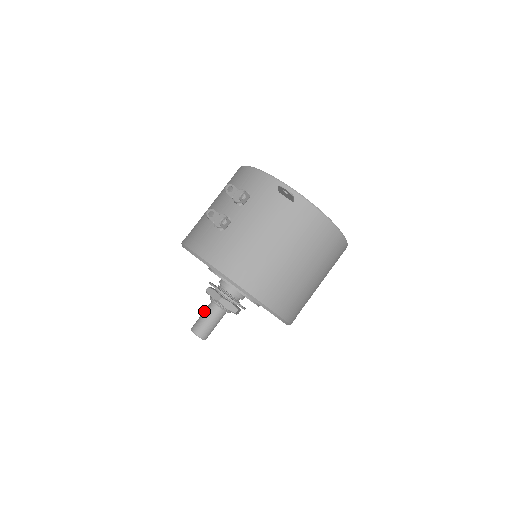
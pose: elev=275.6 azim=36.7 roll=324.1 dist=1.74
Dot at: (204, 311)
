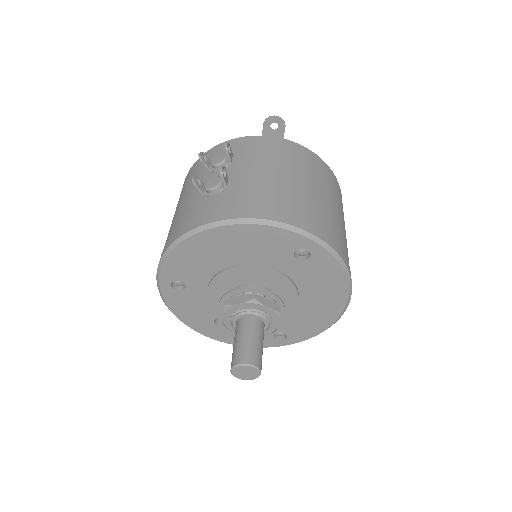
Dot at: (236, 335)
